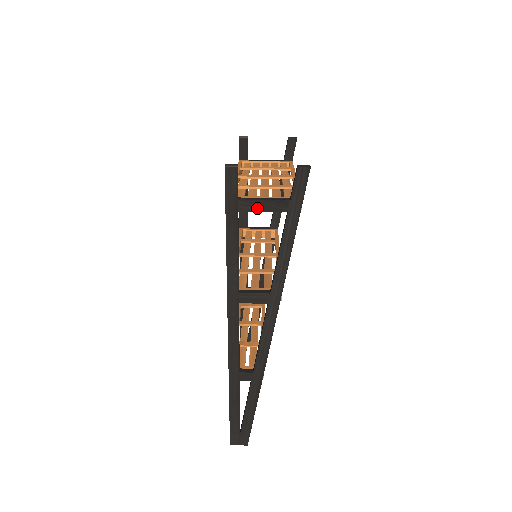
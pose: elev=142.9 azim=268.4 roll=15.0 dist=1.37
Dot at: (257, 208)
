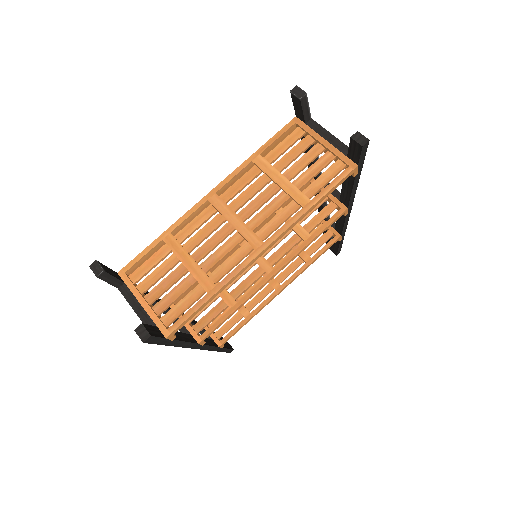
Dot at: occluded
